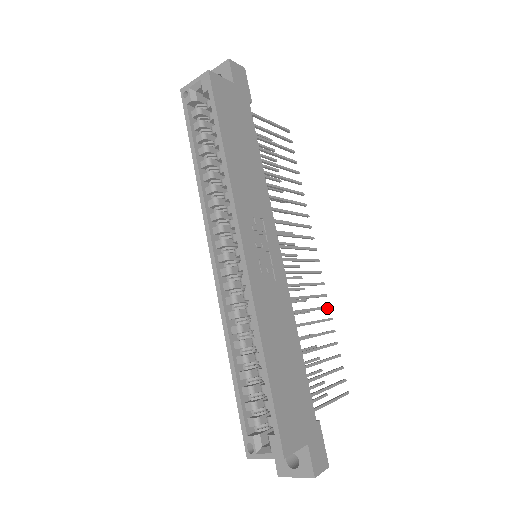
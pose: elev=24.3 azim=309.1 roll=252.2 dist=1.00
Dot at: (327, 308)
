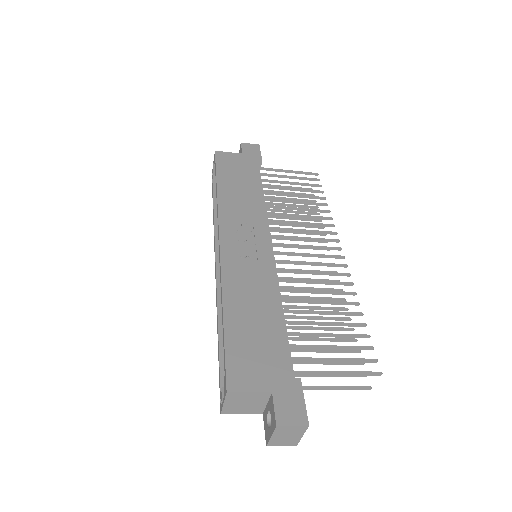
Dot at: (350, 293)
